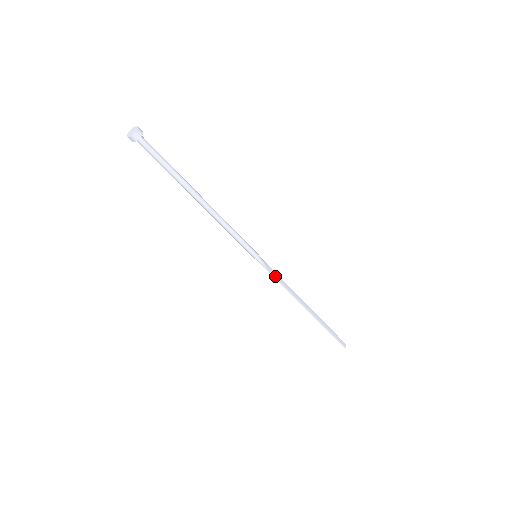
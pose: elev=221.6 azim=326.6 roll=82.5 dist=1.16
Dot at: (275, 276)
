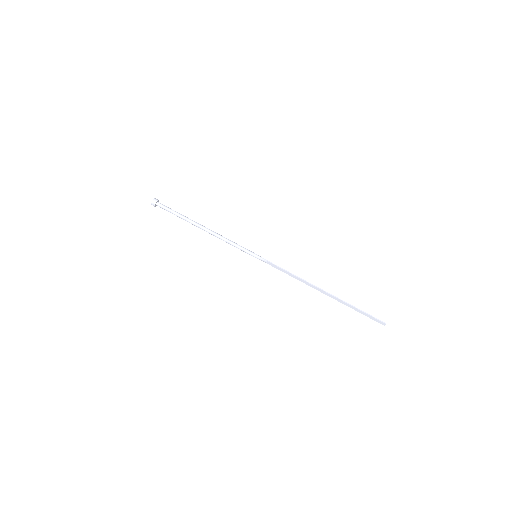
Dot at: (278, 267)
